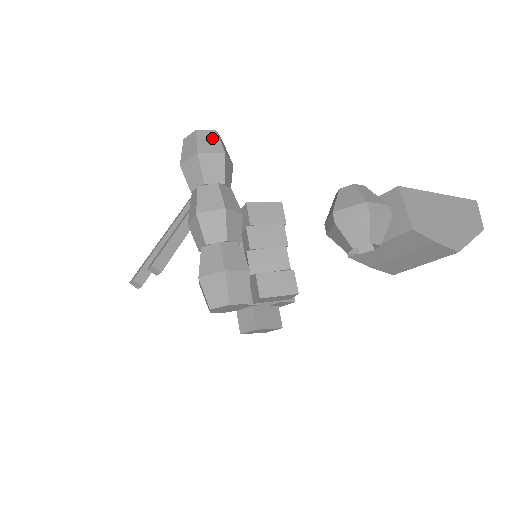
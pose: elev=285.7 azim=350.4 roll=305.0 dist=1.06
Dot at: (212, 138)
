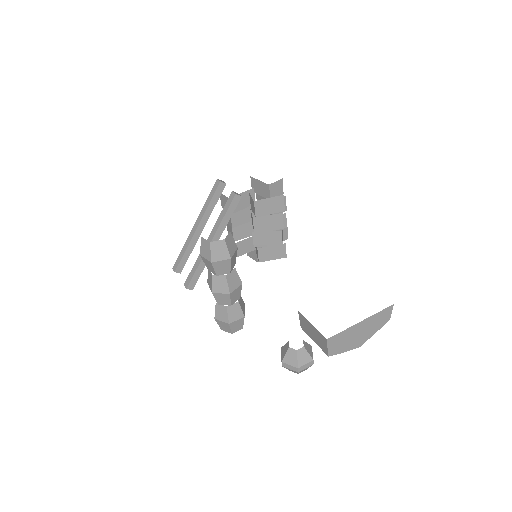
Dot at: (222, 248)
